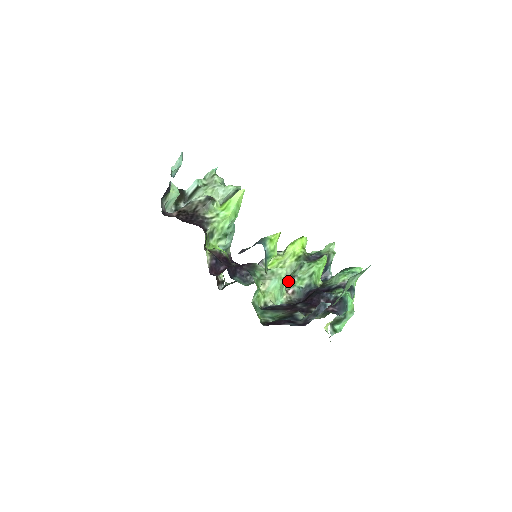
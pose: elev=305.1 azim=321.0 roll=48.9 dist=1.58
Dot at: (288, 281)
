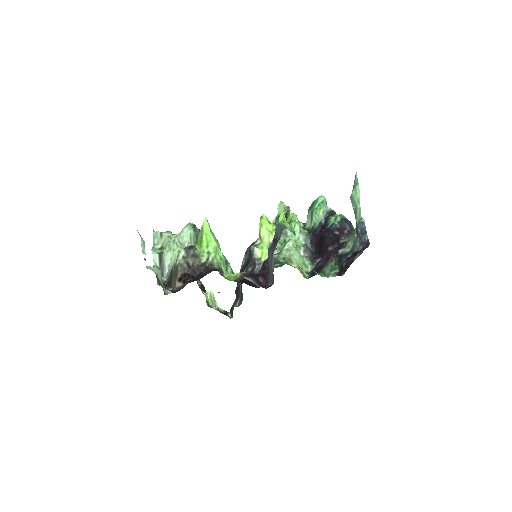
Dot at: occluded
